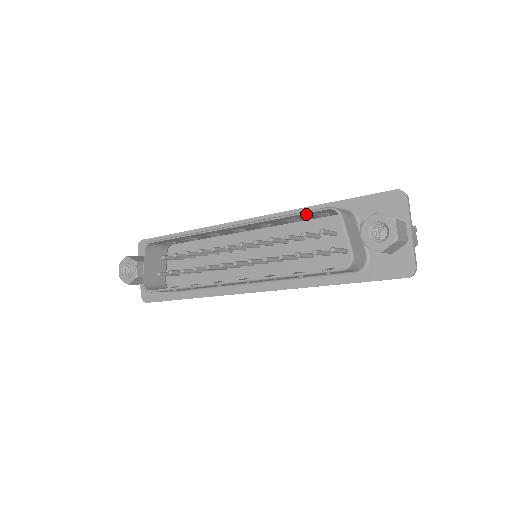
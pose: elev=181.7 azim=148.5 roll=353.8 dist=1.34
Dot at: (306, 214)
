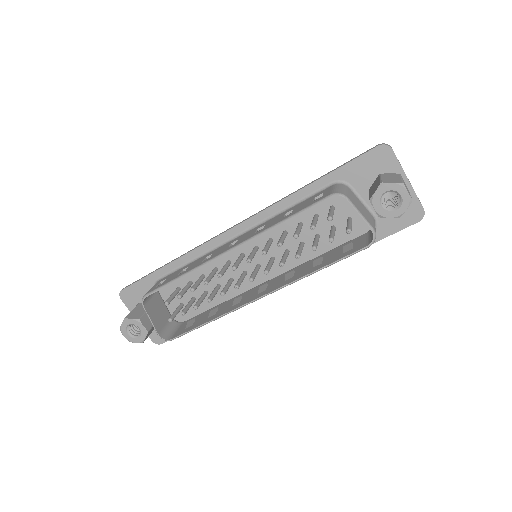
Dot at: (307, 209)
